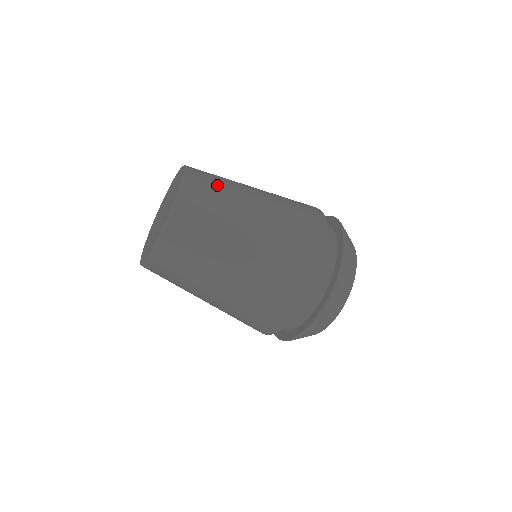
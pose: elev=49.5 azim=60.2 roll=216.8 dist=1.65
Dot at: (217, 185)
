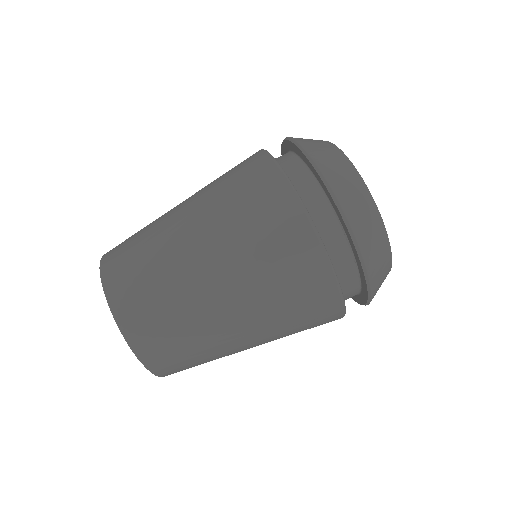
Dot at: occluded
